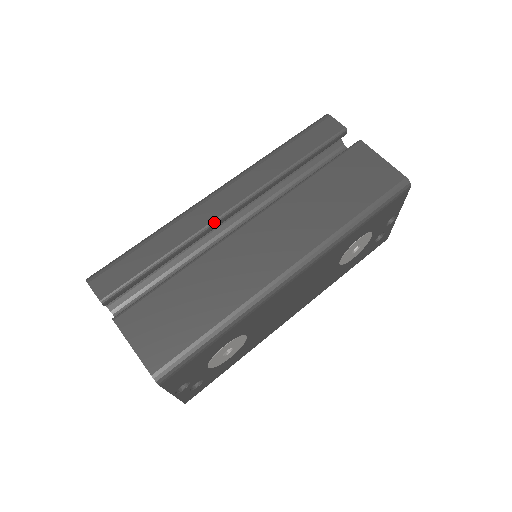
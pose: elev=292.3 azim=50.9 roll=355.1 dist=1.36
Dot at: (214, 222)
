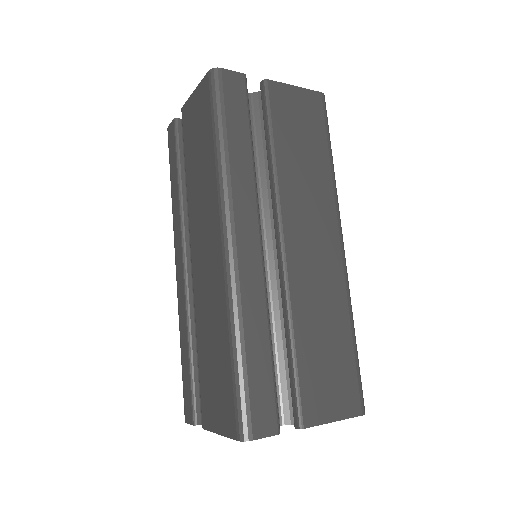
Dot at: (264, 270)
